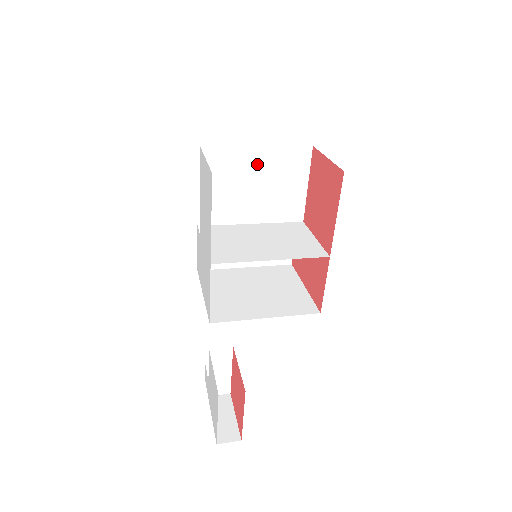
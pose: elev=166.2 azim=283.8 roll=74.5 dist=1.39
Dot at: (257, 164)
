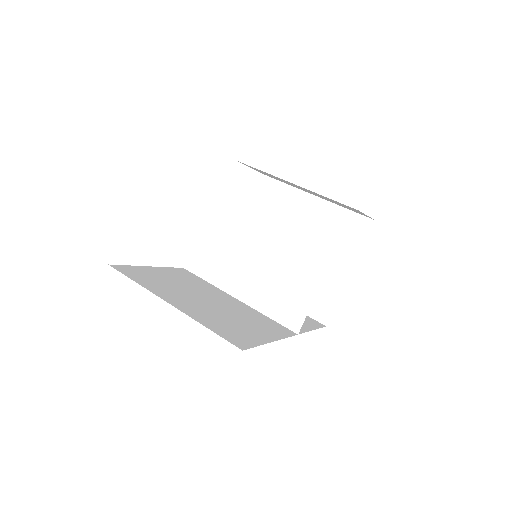
Dot at: occluded
